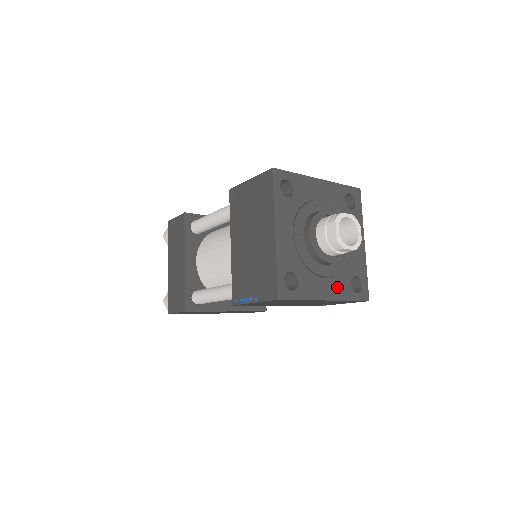
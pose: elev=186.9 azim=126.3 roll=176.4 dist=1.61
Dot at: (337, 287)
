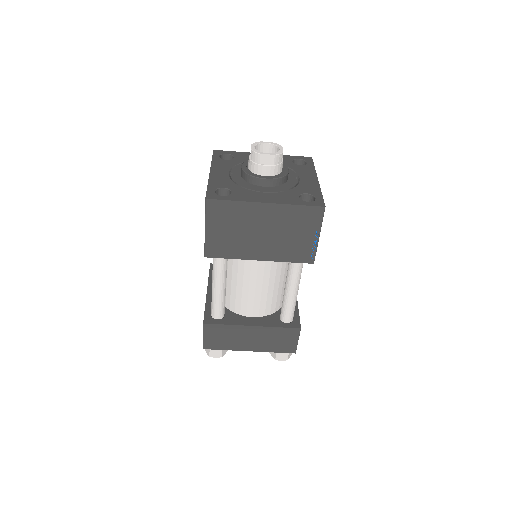
Dot at: (279, 197)
